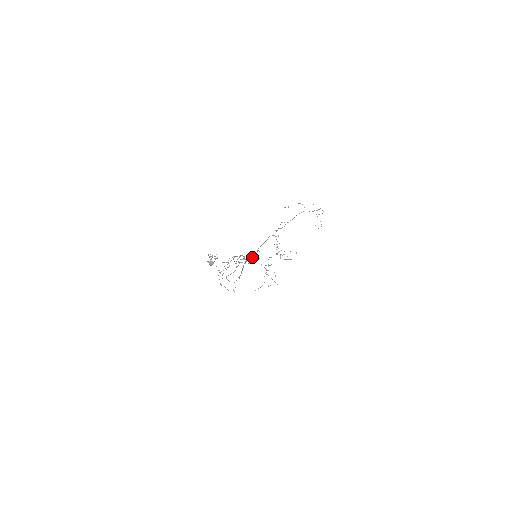
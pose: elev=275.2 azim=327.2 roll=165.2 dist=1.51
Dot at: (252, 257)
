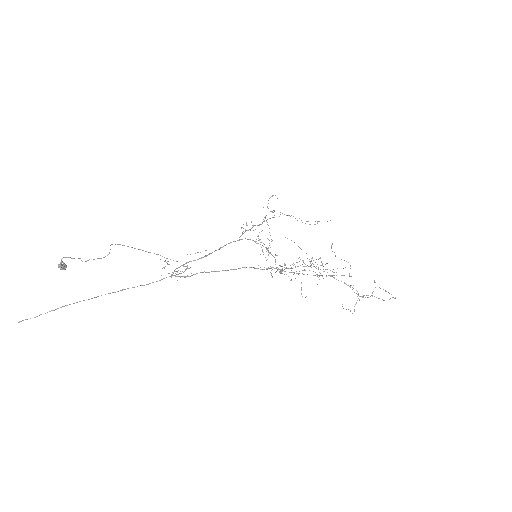
Dot at: (179, 276)
